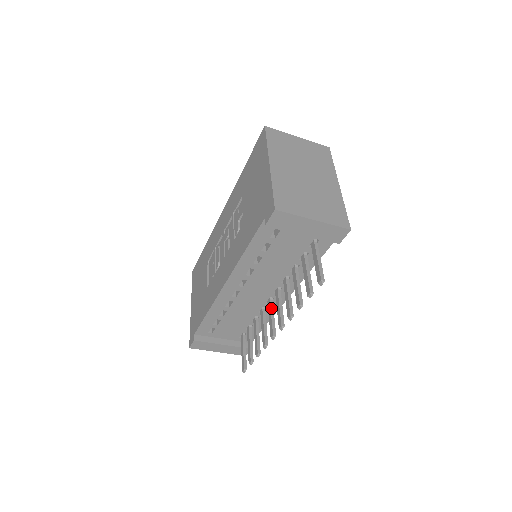
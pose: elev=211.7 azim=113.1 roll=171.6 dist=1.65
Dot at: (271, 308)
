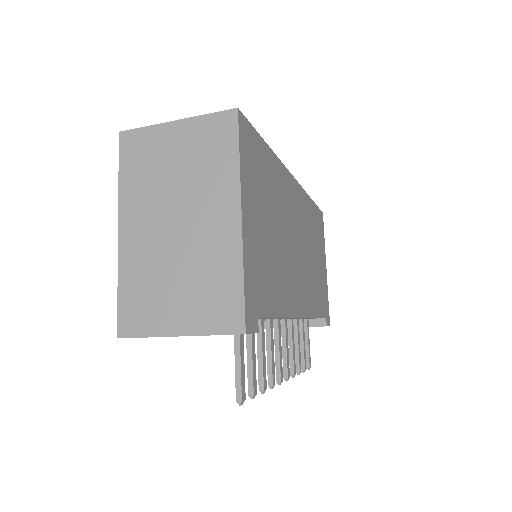
Dot at: (282, 334)
